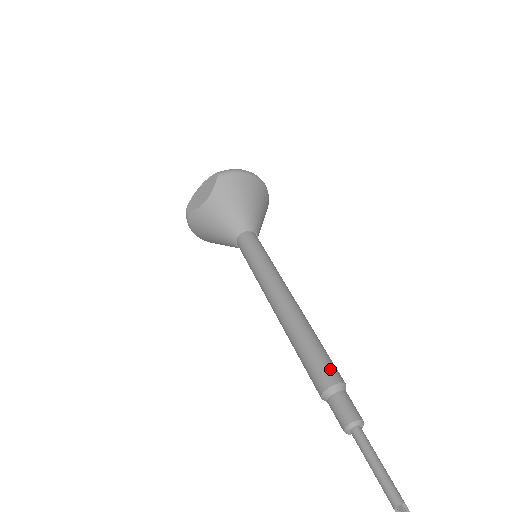
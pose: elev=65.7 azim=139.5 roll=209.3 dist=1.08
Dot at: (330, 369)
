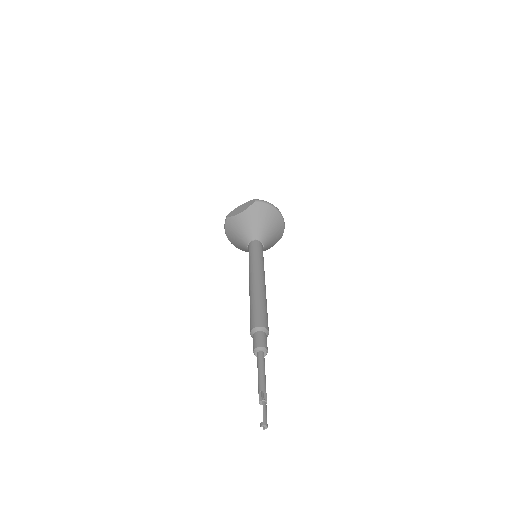
Dot at: (263, 319)
